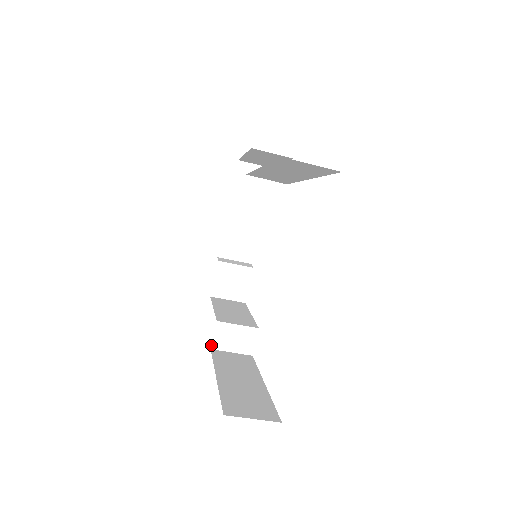
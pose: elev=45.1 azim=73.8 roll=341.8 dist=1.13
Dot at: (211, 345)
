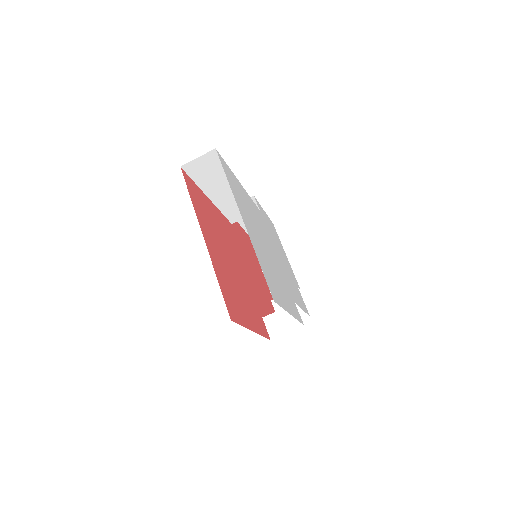
Dot at: (269, 337)
